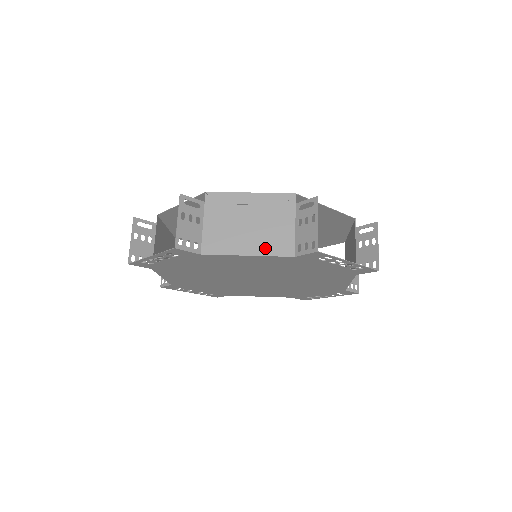
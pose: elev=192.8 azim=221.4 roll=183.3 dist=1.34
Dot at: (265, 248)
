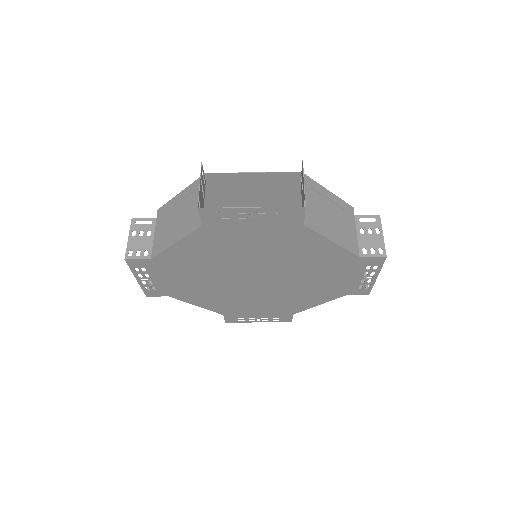
Dot at: (343, 241)
